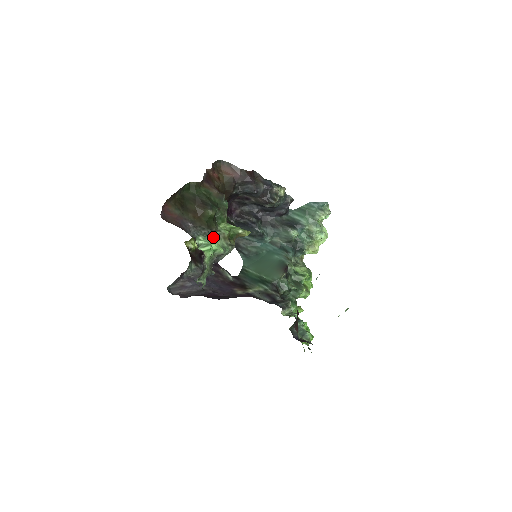
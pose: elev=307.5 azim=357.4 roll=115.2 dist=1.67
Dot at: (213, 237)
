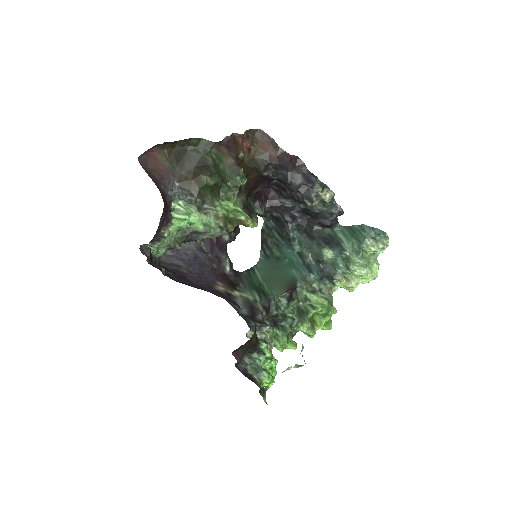
Dot at: (200, 209)
